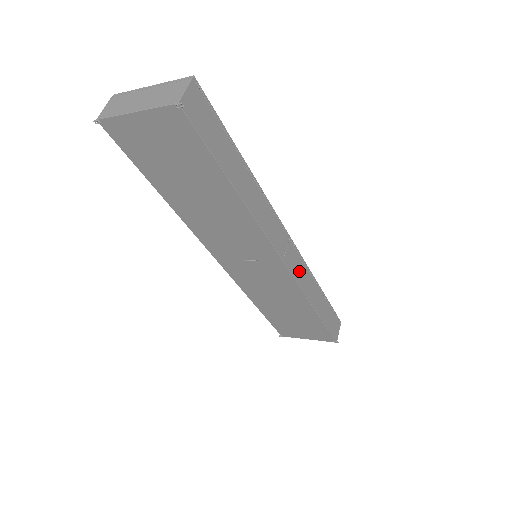
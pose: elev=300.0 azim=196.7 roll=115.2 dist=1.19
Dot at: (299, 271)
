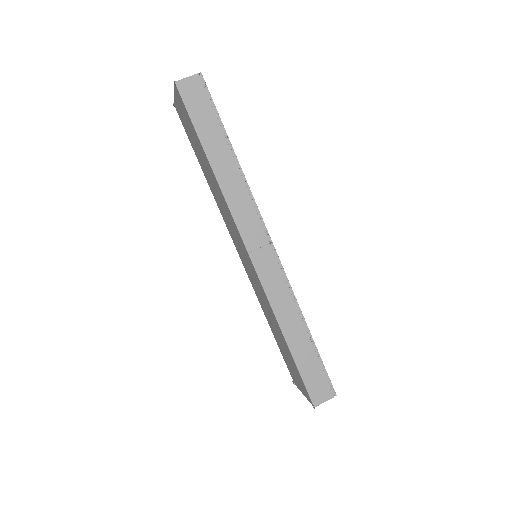
Dot at: (273, 281)
